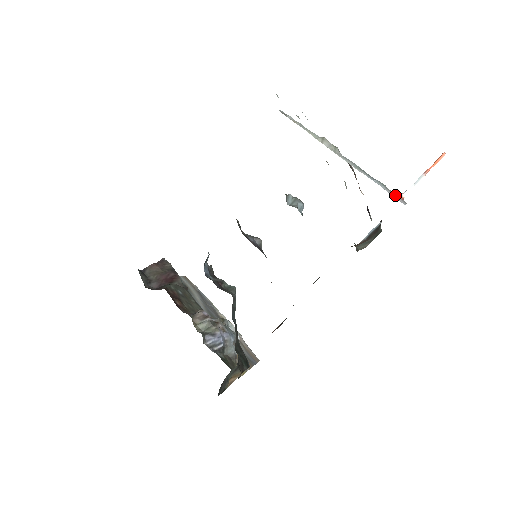
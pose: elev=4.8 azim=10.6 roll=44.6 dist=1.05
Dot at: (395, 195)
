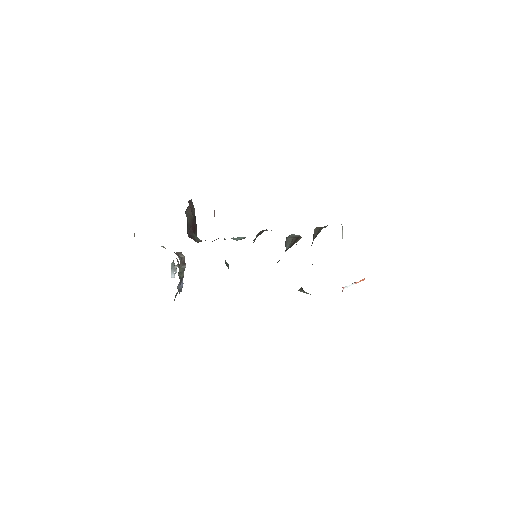
Dot at: occluded
